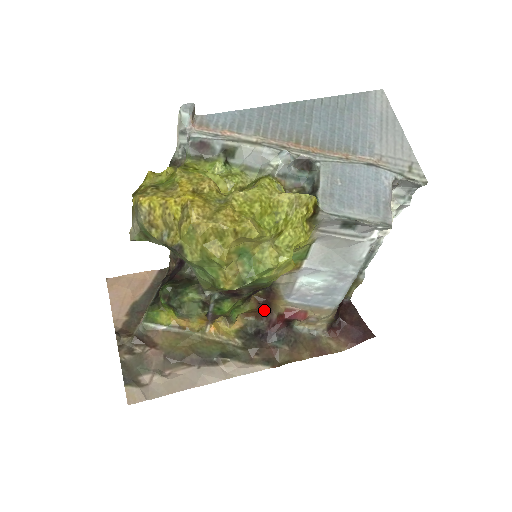
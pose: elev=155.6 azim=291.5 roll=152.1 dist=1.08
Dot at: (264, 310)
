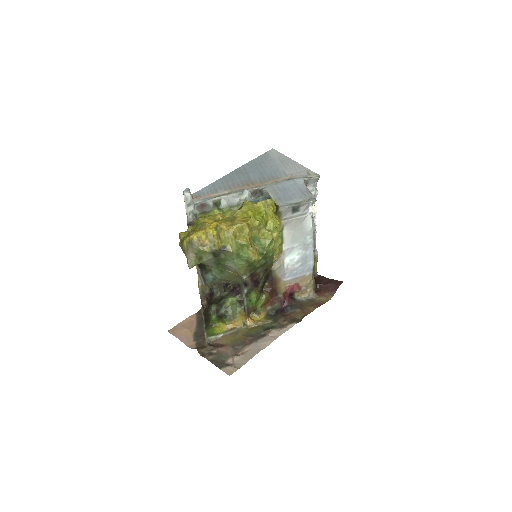
Dot at: (274, 297)
